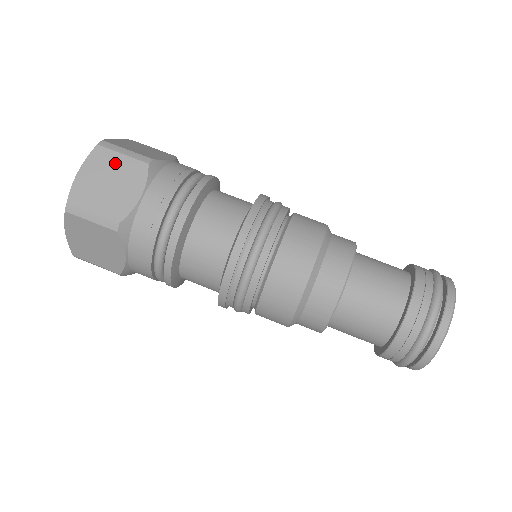
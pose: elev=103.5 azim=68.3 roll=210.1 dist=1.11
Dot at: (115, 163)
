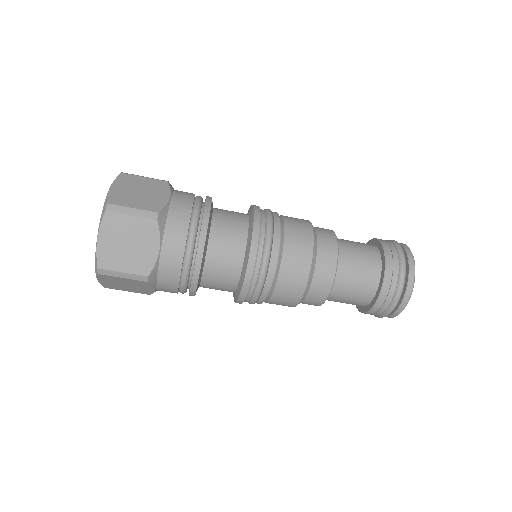
Dot at: (127, 225)
